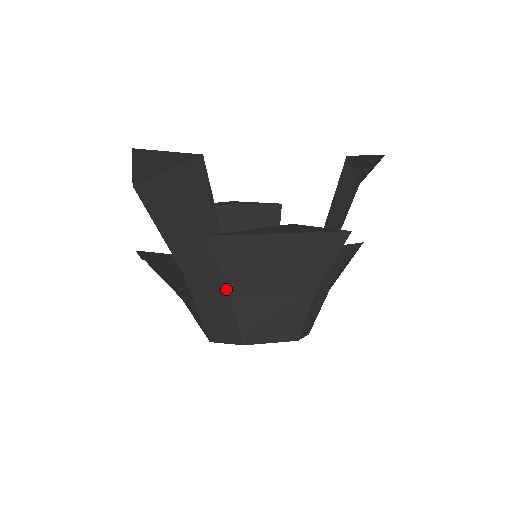
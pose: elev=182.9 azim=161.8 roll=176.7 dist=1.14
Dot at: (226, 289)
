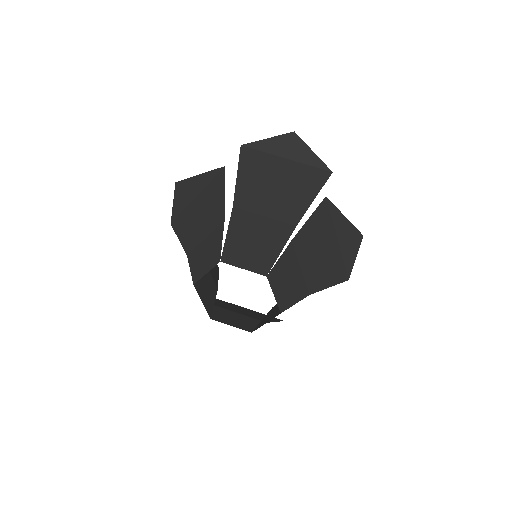
Dot at: (279, 238)
